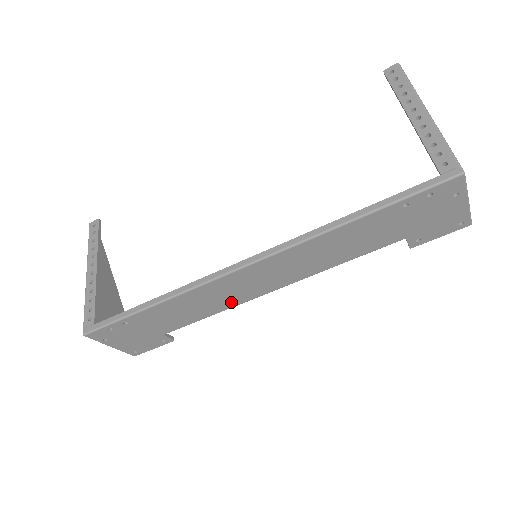
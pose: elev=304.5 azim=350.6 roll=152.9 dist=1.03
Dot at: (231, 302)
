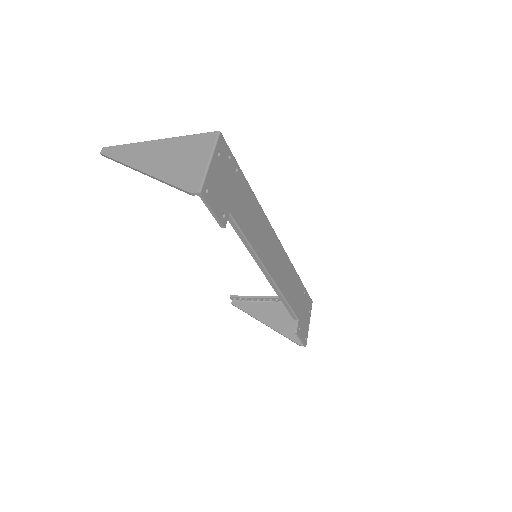
Dot at: (261, 251)
